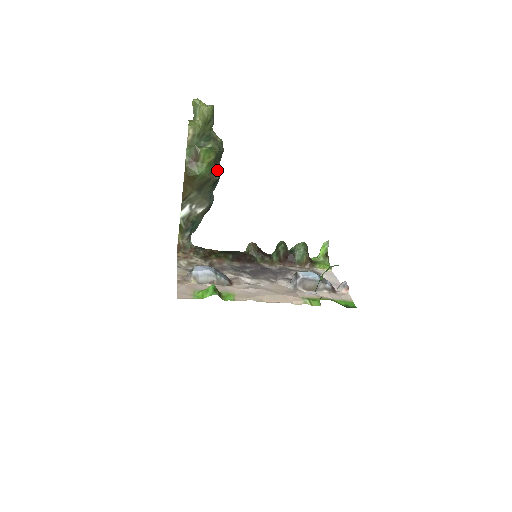
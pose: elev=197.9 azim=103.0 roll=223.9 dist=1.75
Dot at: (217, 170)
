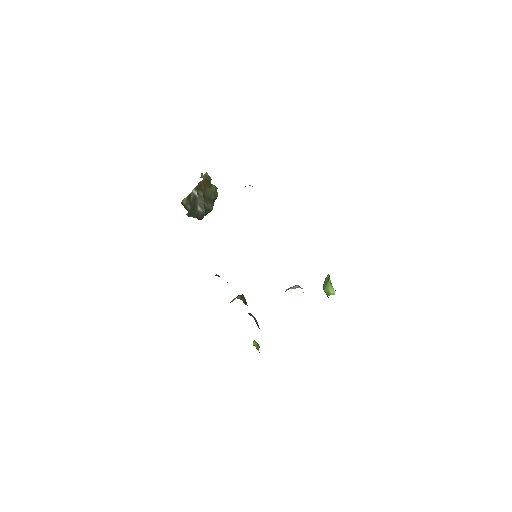
Dot at: occluded
